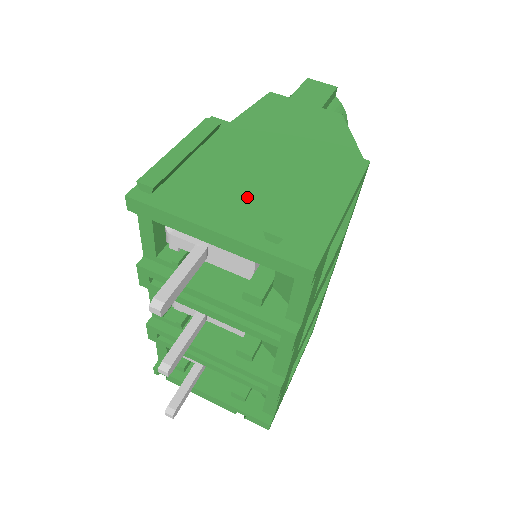
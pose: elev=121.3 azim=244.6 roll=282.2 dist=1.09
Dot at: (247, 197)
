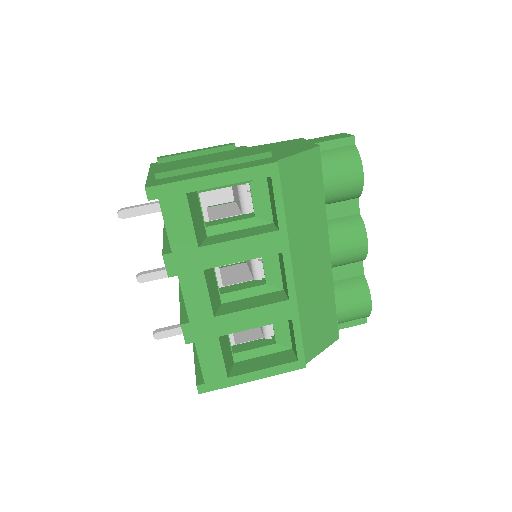
Dot at: occluded
